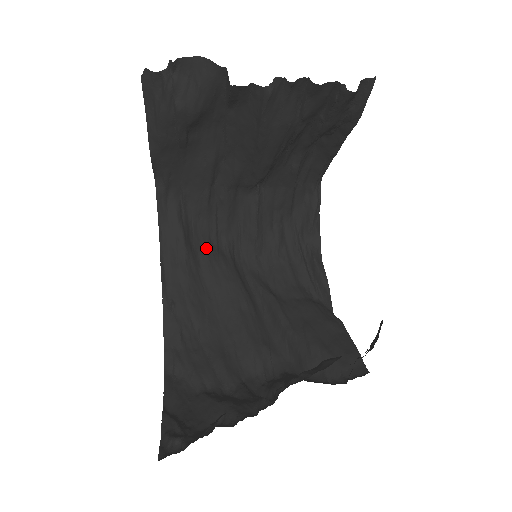
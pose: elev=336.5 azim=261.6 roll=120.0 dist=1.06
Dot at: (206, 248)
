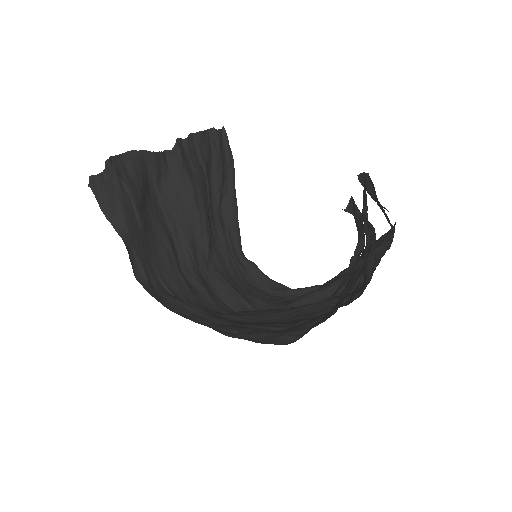
Dot at: (215, 313)
